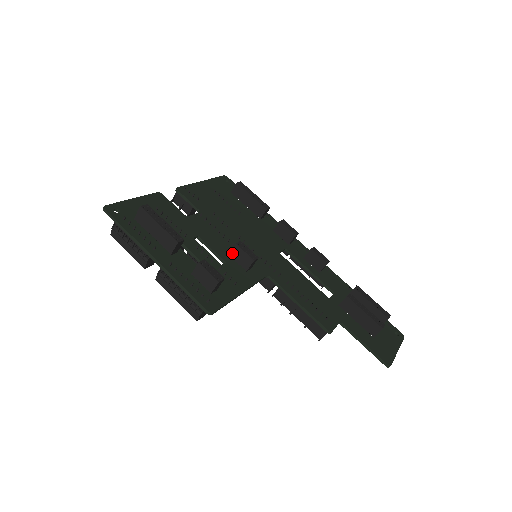
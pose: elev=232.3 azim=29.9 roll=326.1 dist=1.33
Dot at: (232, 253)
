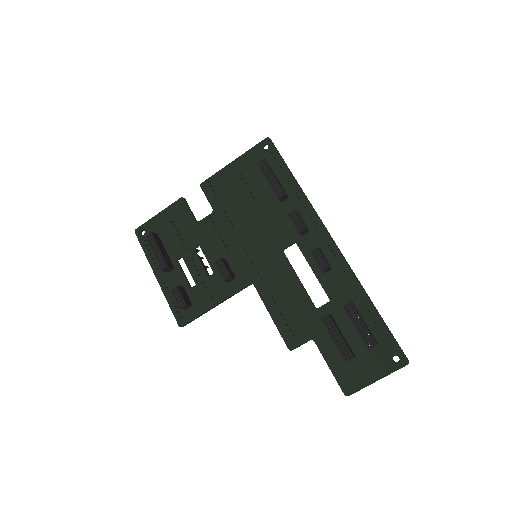
Dot at: occluded
